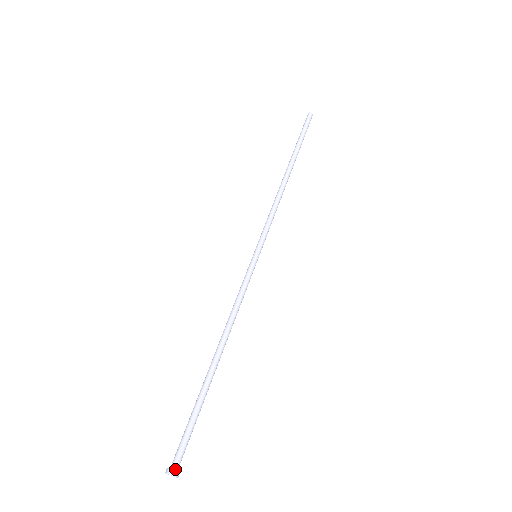
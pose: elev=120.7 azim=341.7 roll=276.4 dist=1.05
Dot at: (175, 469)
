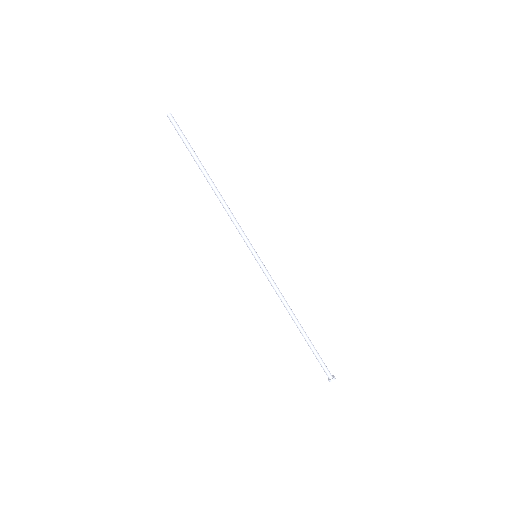
Dot at: (330, 378)
